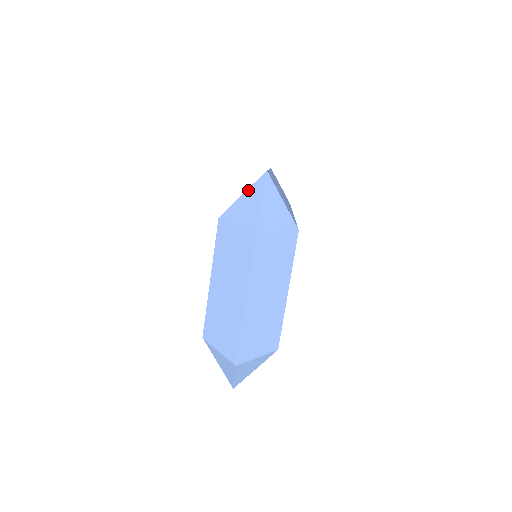
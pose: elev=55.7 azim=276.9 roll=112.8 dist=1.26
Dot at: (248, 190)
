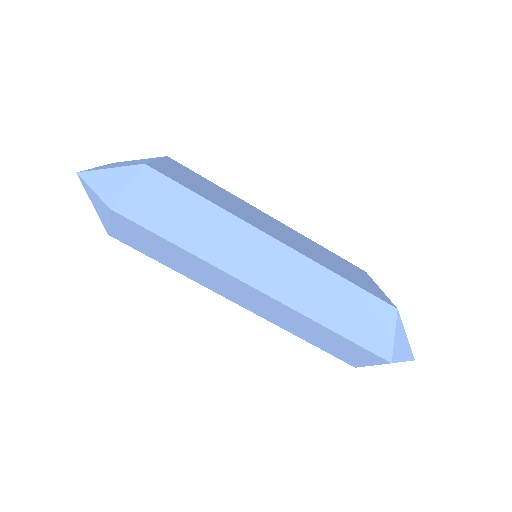
Dot at: occluded
